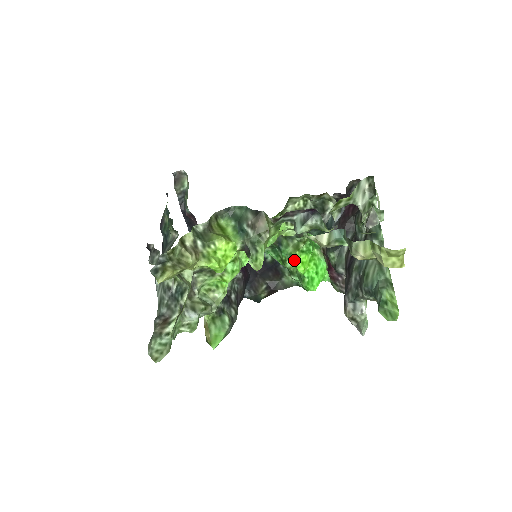
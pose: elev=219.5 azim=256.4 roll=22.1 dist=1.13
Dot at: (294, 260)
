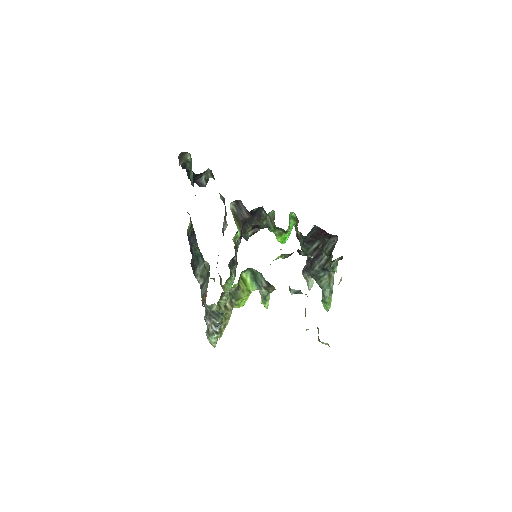
Dot at: (277, 239)
